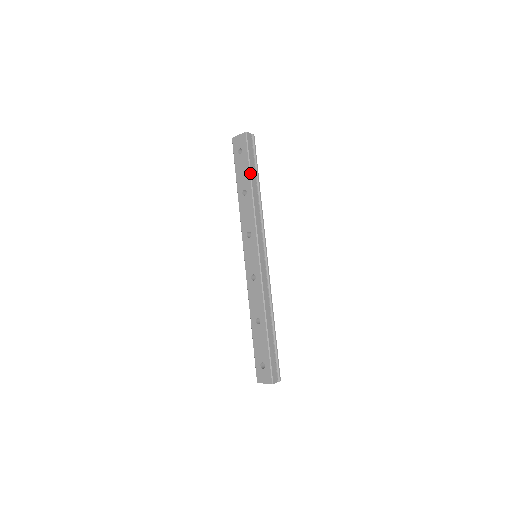
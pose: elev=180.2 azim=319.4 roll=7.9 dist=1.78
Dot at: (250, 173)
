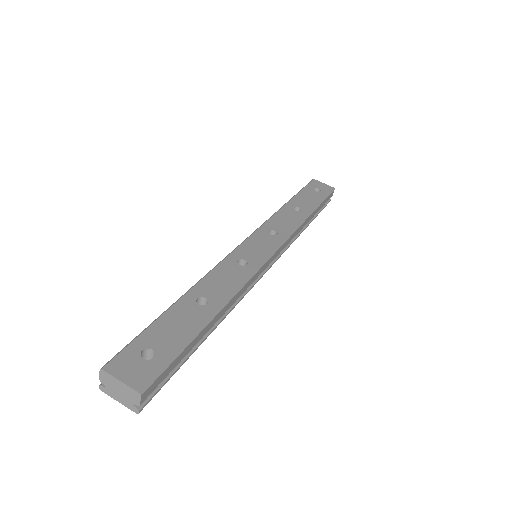
Dot at: (317, 206)
